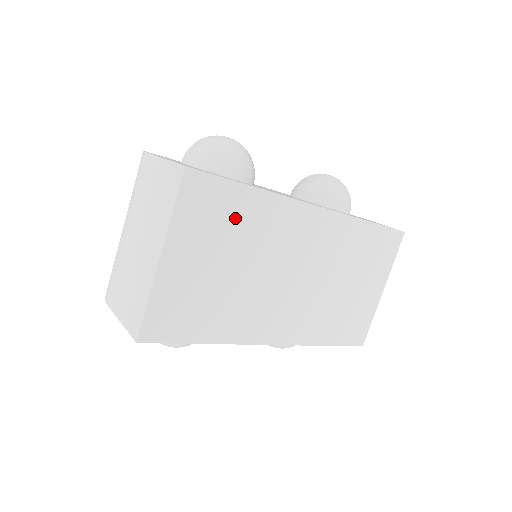
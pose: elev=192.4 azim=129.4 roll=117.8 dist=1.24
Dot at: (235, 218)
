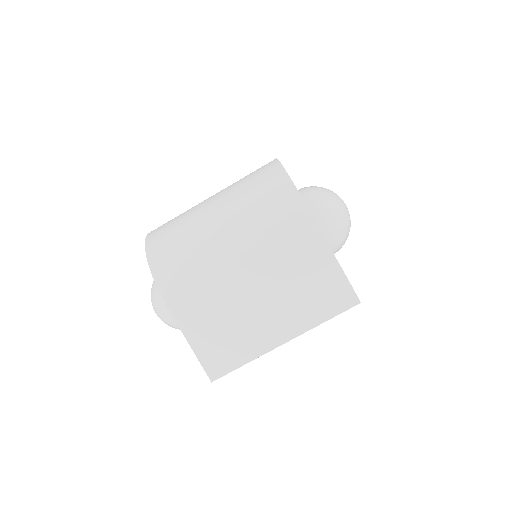
Dot at: occluded
